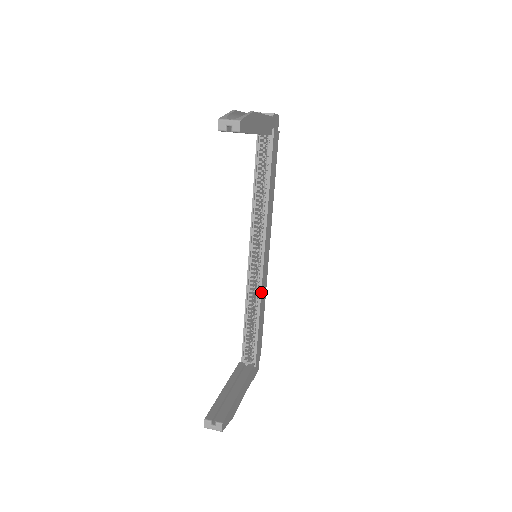
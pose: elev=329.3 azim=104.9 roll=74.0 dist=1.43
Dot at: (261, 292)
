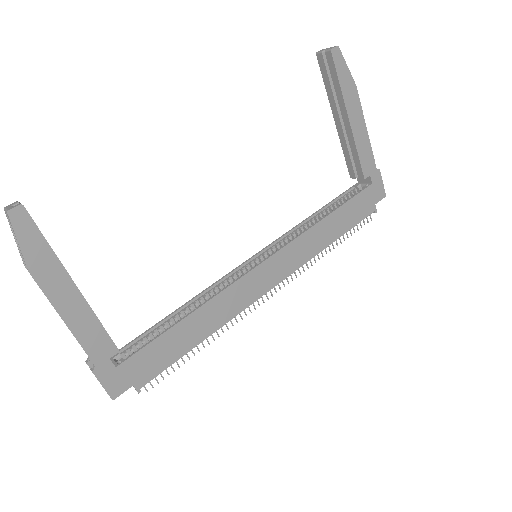
Dot at: (223, 291)
